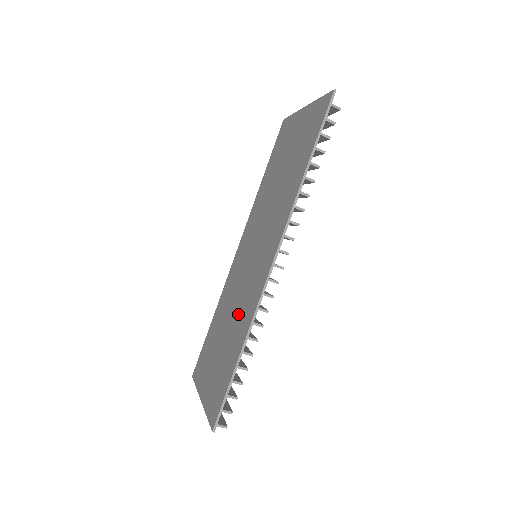
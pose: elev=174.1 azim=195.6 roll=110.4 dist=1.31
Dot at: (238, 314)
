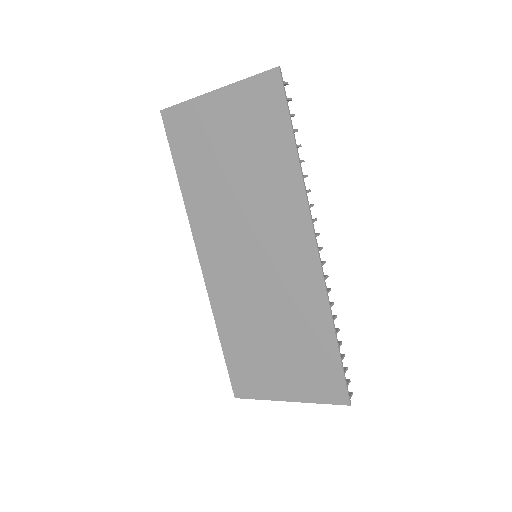
Dot at: (288, 312)
